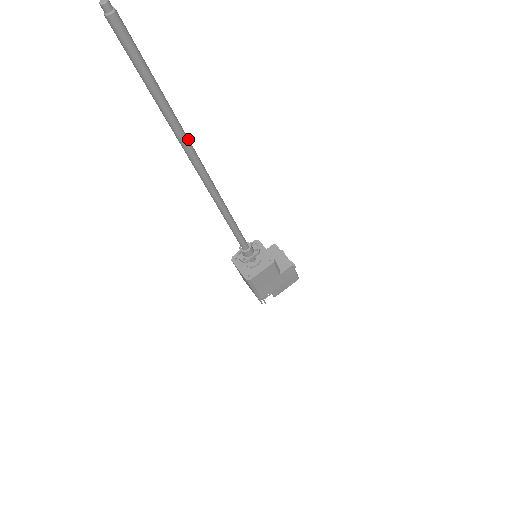
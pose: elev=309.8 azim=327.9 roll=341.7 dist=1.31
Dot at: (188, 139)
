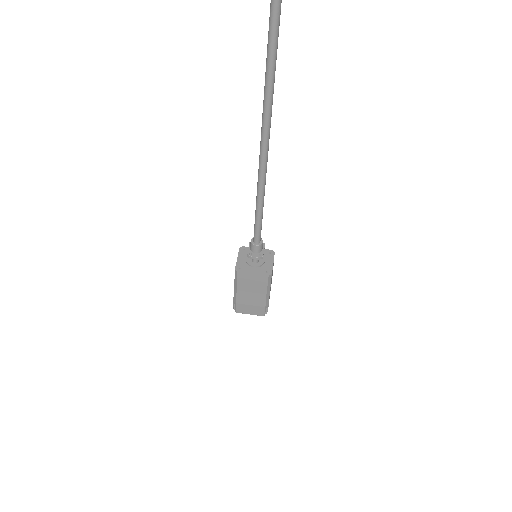
Dot at: (272, 85)
